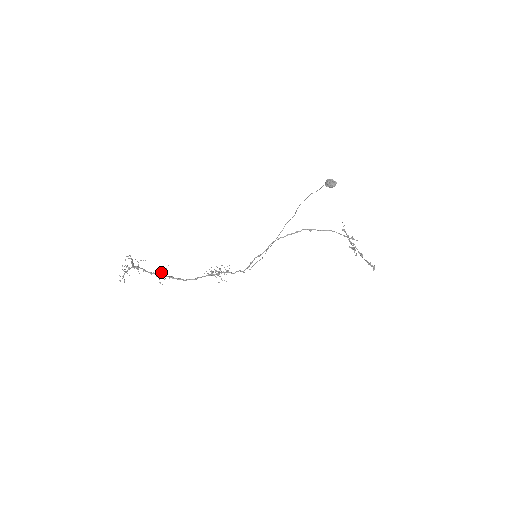
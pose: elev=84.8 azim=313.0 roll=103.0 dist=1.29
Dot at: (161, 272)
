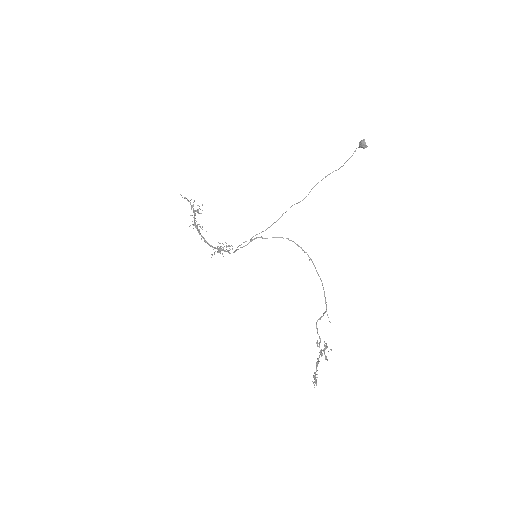
Dot at: (199, 226)
